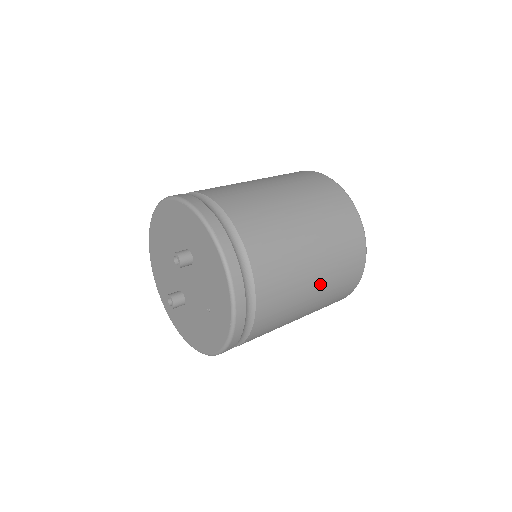
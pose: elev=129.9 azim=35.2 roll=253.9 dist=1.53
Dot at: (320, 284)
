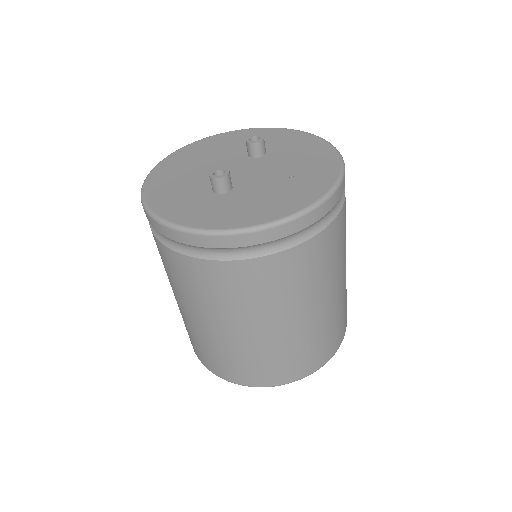
Dot at: occluded
